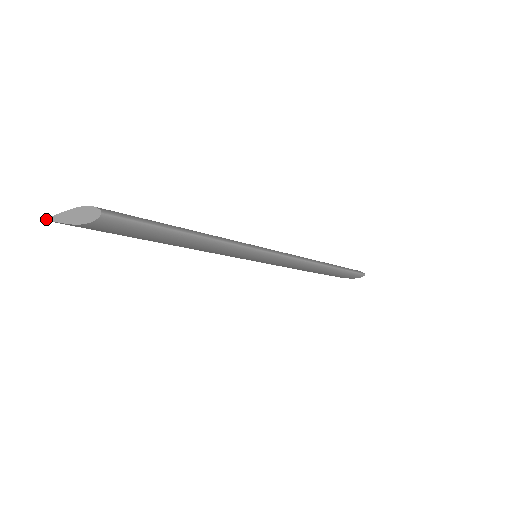
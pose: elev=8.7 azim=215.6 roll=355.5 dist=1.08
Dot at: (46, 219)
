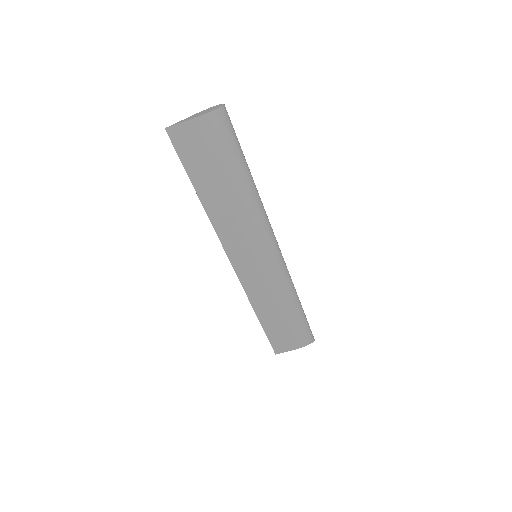
Dot at: (170, 126)
